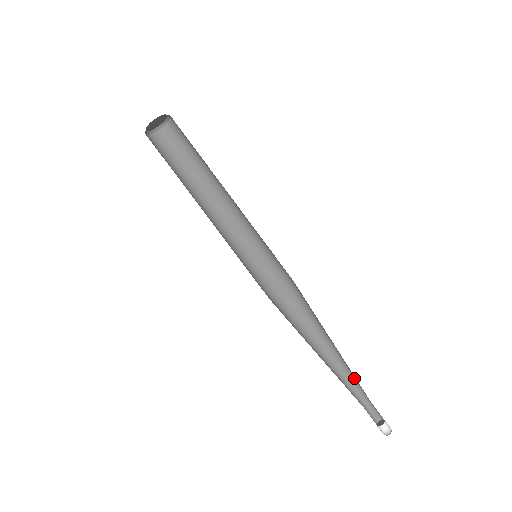
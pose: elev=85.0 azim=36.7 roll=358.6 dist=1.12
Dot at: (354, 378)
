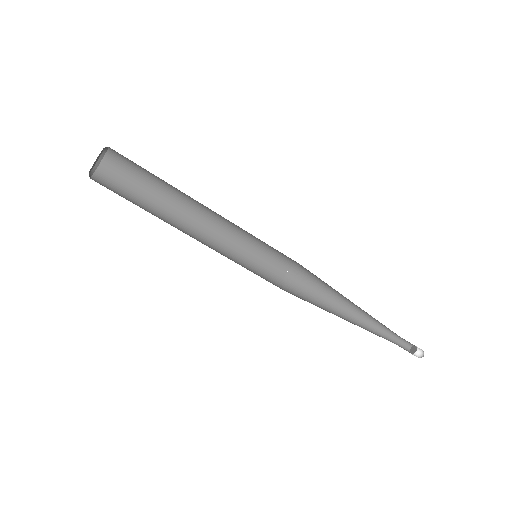
Dot at: (380, 323)
